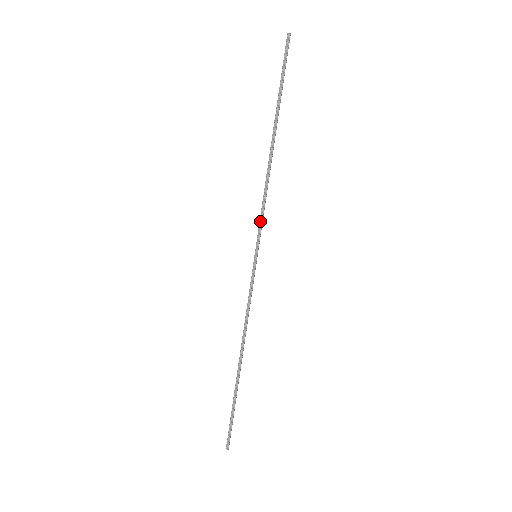
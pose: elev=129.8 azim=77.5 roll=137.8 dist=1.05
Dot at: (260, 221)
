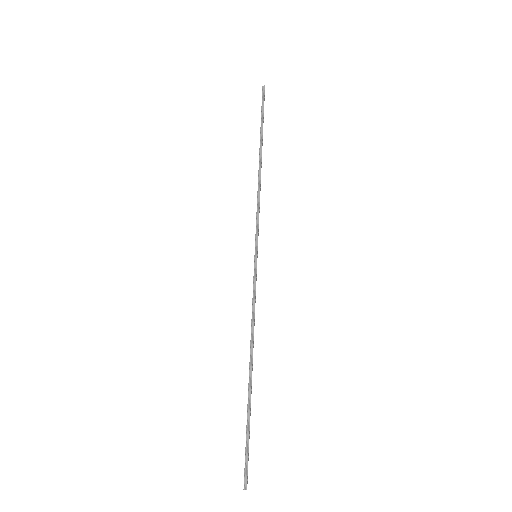
Dot at: (256, 224)
